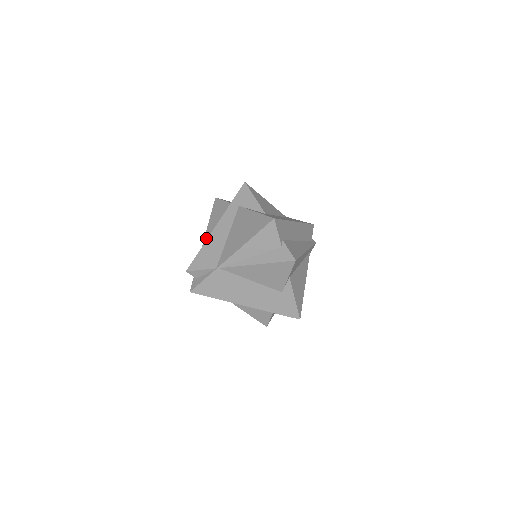
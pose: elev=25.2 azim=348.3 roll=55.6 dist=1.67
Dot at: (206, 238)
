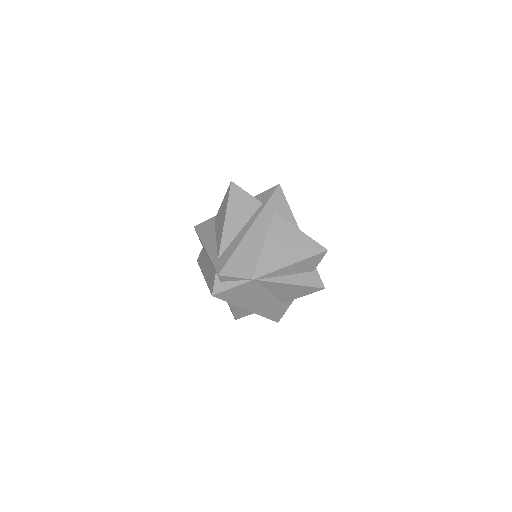
Dot at: (227, 232)
